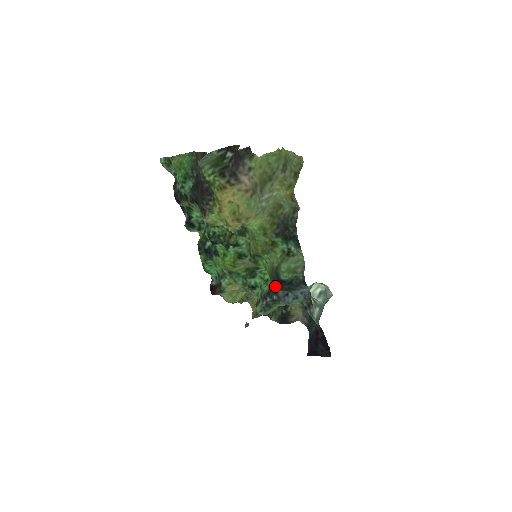
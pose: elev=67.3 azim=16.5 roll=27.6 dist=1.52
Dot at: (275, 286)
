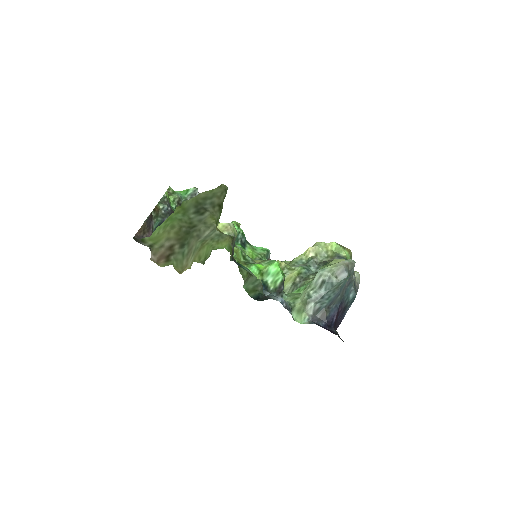
Dot at: (267, 288)
